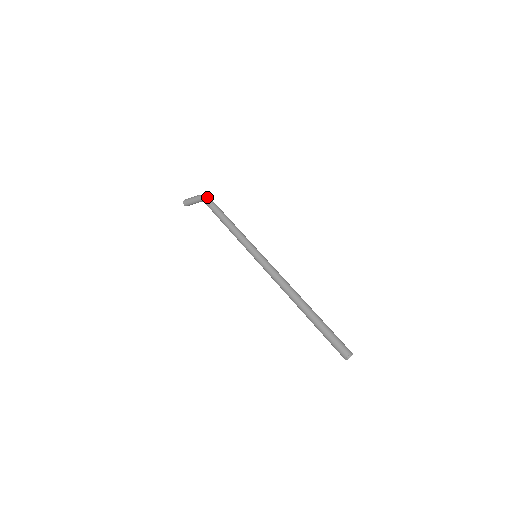
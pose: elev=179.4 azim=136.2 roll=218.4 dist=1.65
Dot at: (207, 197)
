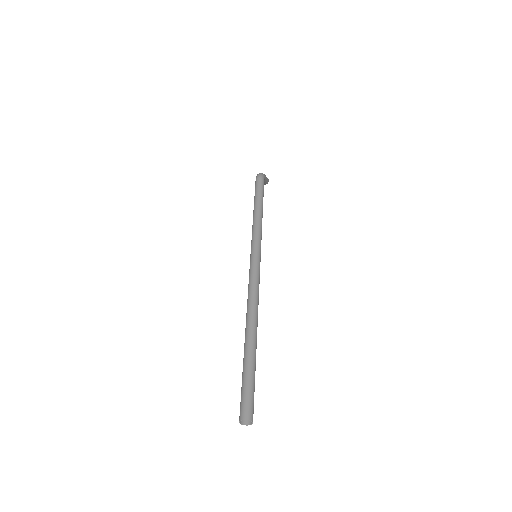
Dot at: (257, 177)
